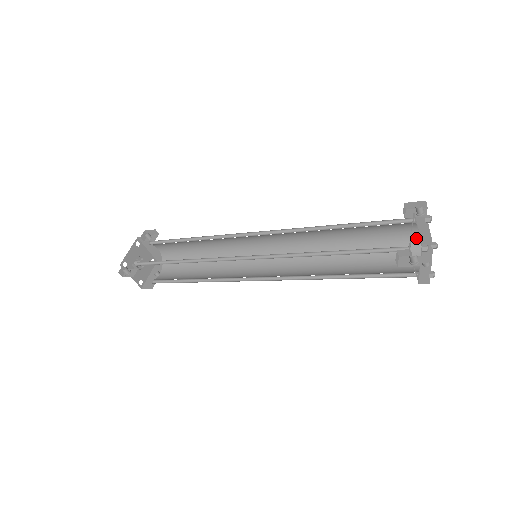
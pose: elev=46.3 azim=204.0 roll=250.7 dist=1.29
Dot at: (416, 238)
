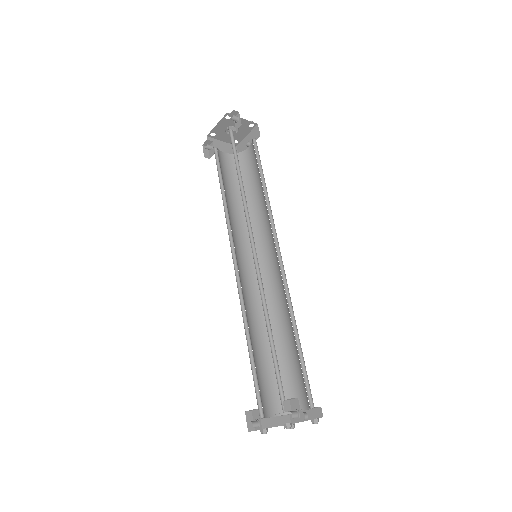
Dot at: occluded
